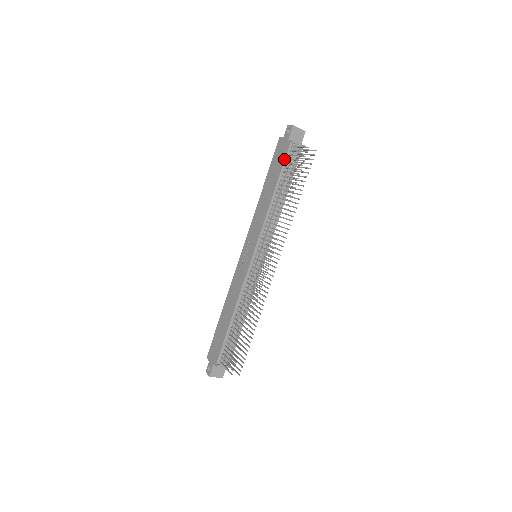
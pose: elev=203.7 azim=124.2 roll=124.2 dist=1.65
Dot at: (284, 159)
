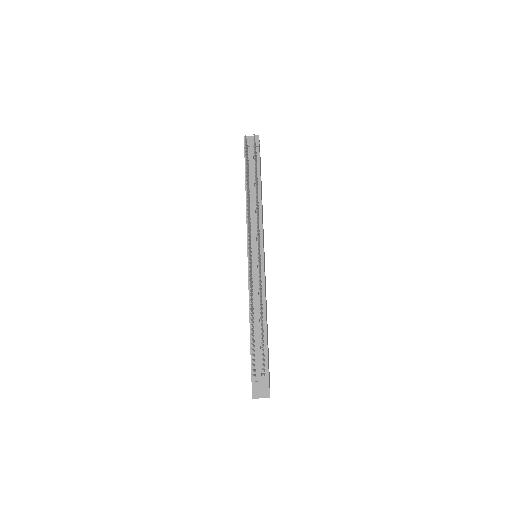
Dot at: occluded
